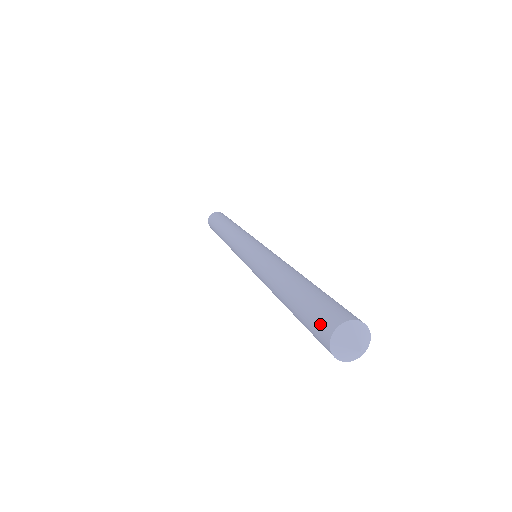
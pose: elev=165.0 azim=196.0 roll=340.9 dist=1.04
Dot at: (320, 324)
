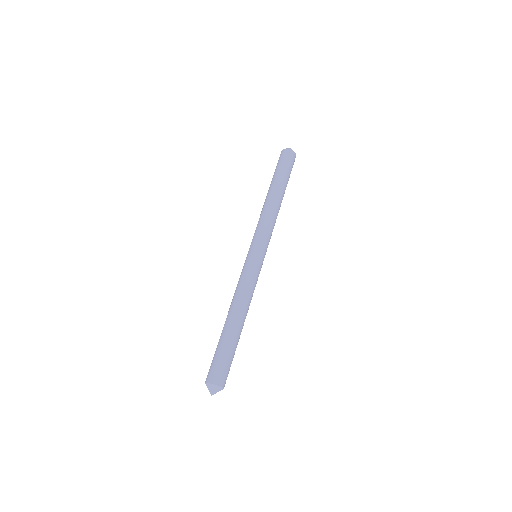
Dot at: (211, 371)
